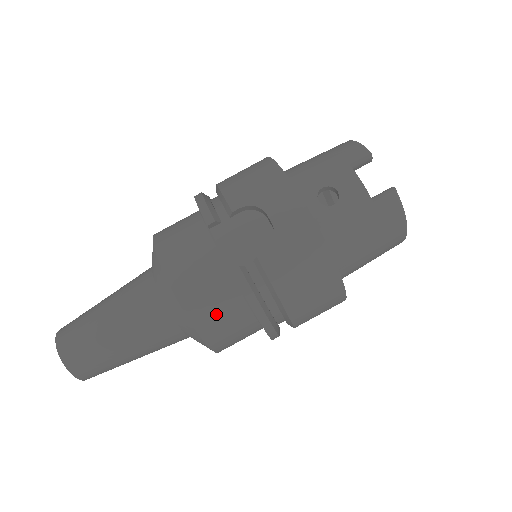
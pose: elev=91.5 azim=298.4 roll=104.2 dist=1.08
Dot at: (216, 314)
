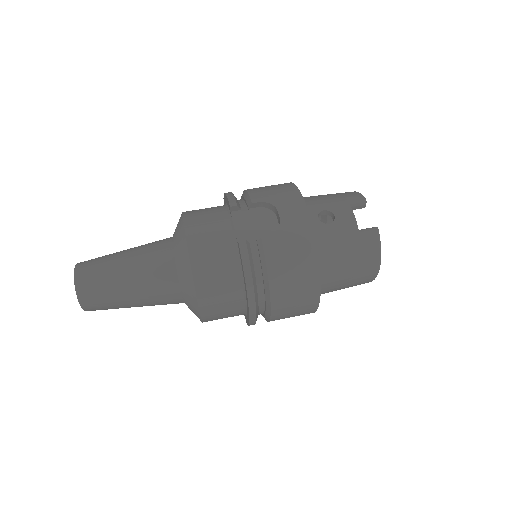
Dot at: (214, 276)
